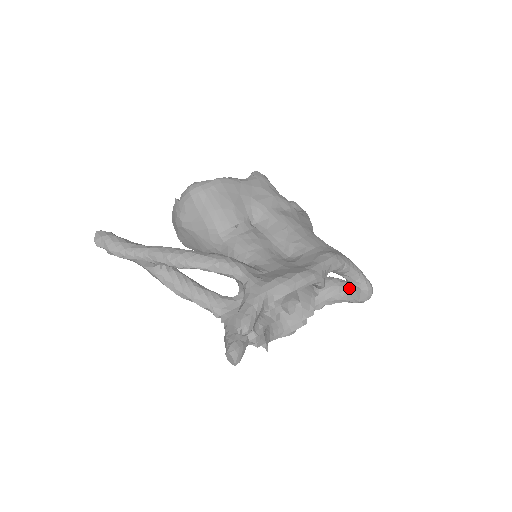
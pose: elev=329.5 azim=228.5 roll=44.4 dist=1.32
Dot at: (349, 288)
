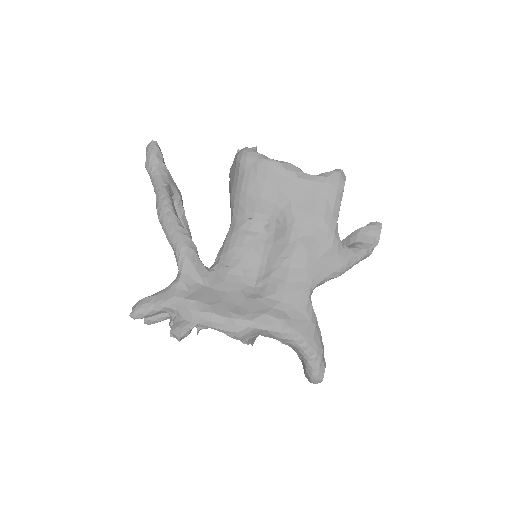
Dot at: occluded
